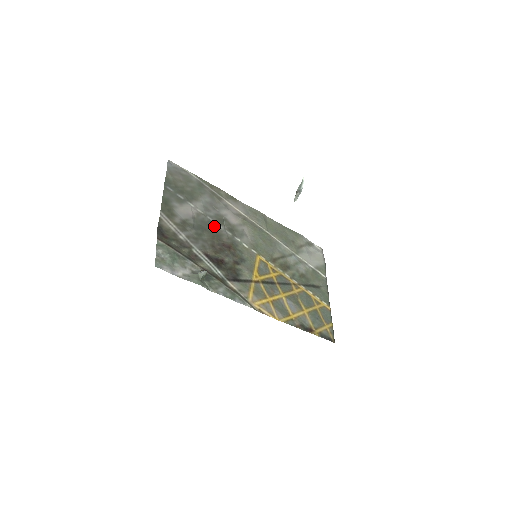
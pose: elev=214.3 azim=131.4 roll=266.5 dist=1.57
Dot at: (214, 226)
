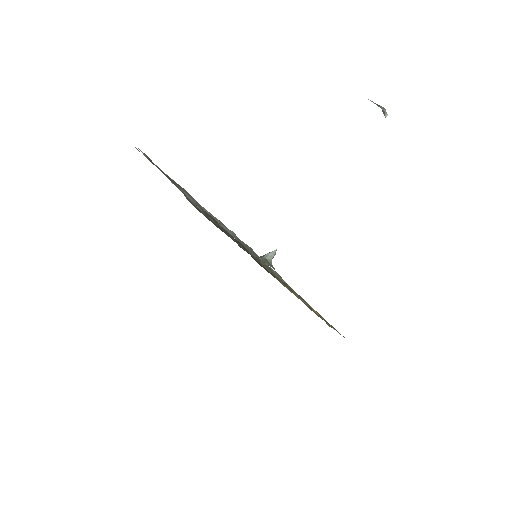
Dot at: (214, 219)
